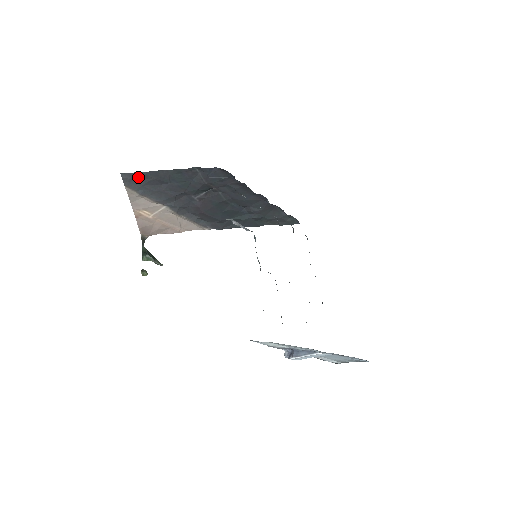
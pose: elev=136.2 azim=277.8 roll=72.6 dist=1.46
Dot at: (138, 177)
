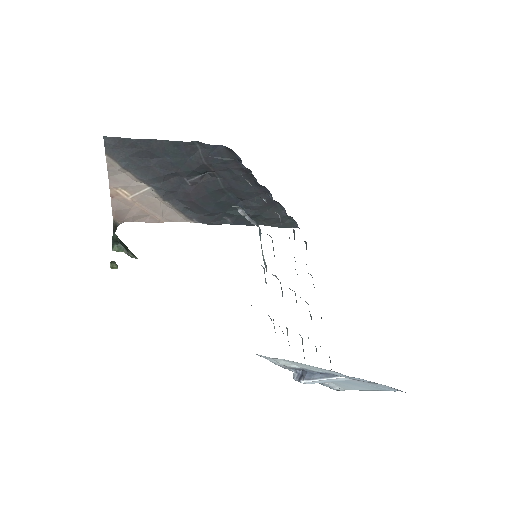
Dot at: (124, 144)
